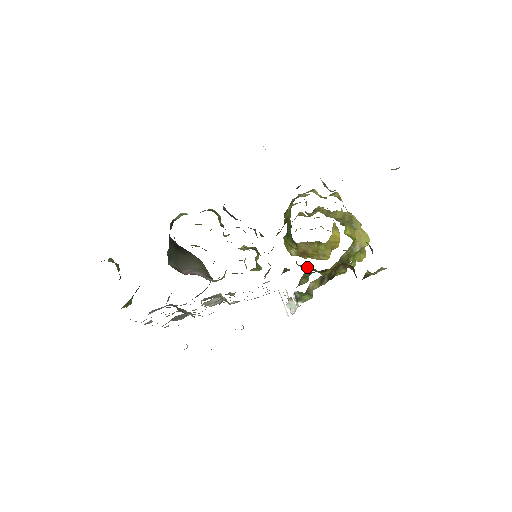
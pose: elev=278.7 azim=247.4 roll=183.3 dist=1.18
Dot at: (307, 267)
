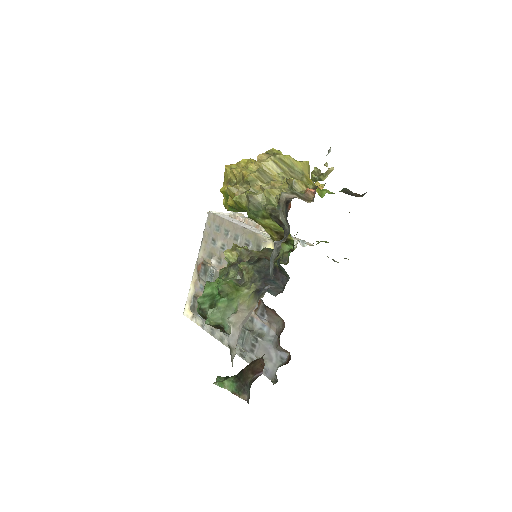
Dot at: occluded
